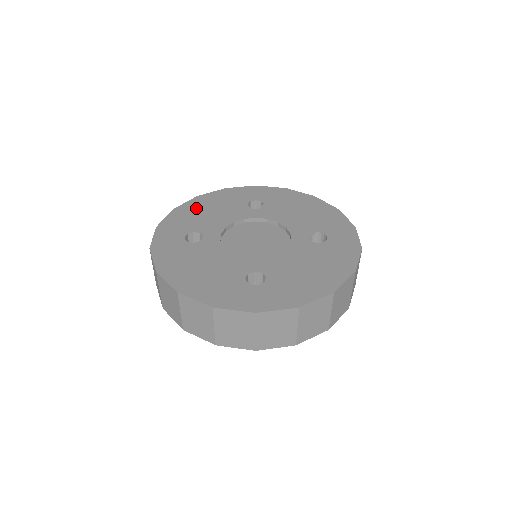
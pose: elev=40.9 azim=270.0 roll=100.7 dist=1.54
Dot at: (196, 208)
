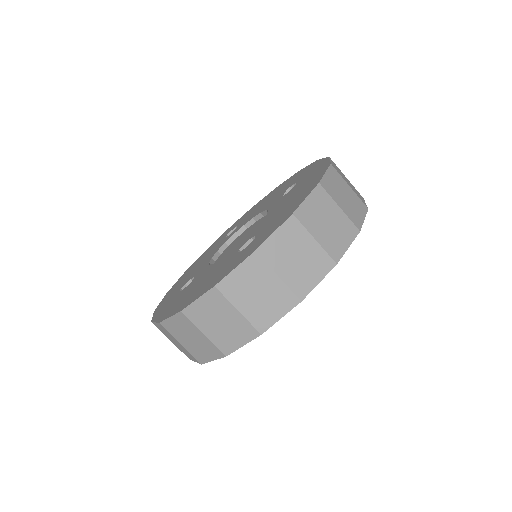
Dot at: (184, 276)
